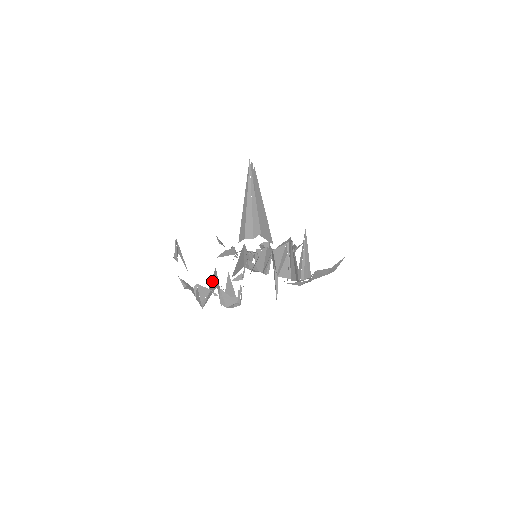
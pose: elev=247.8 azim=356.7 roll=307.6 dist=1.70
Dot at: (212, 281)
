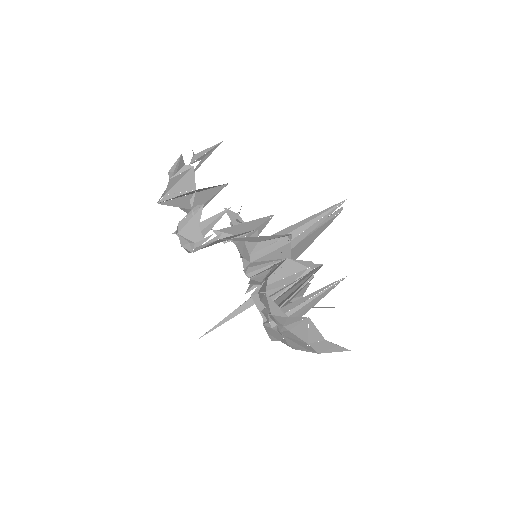
Dot at: (205, 192)
